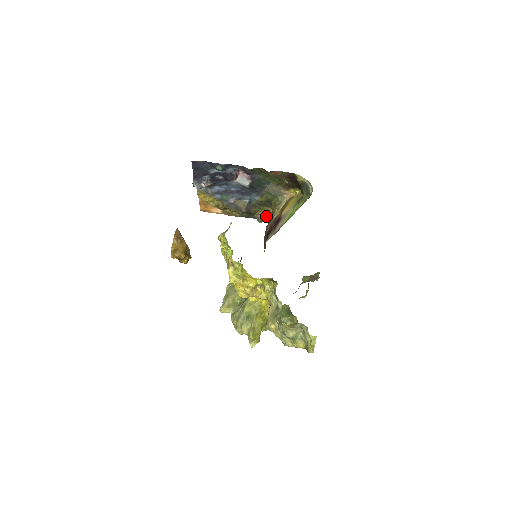
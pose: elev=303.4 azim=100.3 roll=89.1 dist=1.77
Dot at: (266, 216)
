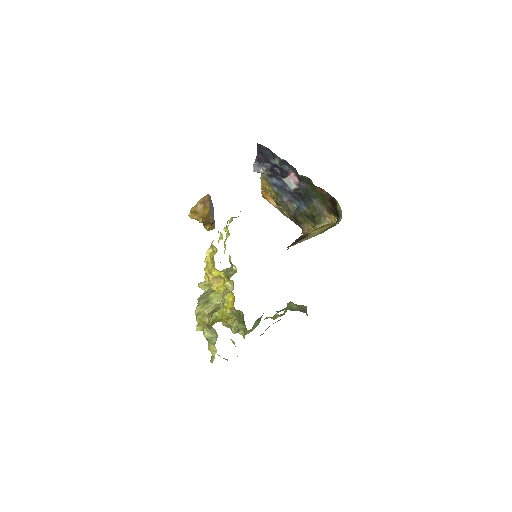
Dot at: occluded
